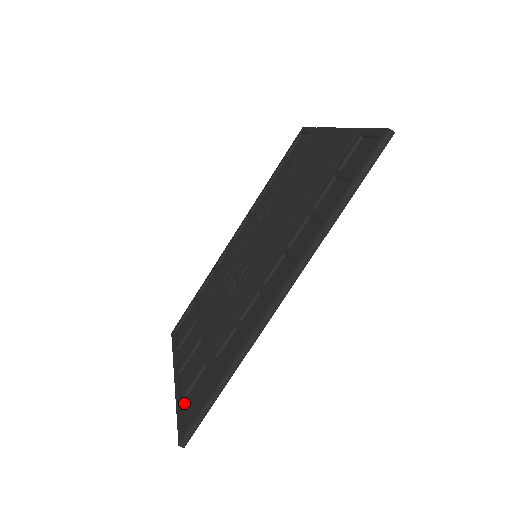
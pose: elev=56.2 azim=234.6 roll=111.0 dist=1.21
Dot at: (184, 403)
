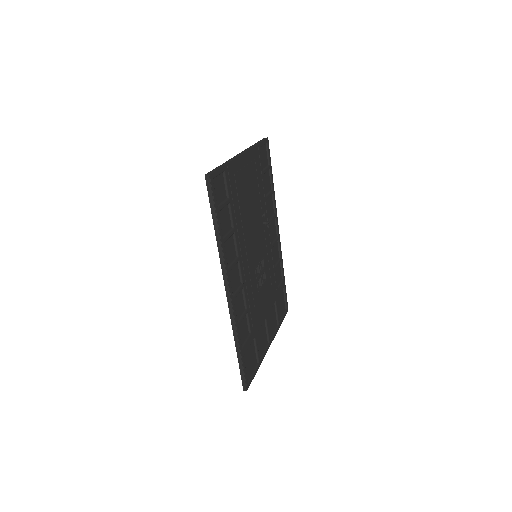
Dot at: (255, 363)
